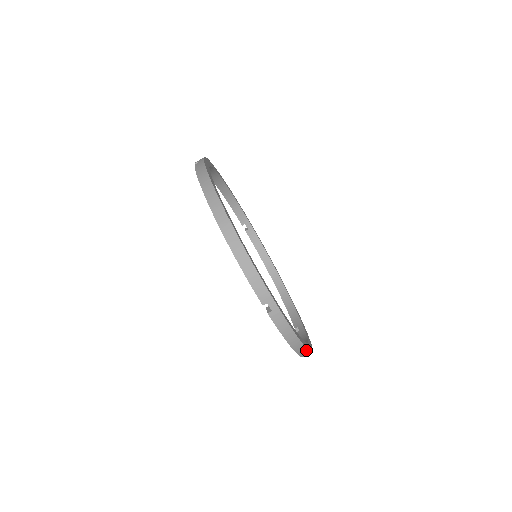
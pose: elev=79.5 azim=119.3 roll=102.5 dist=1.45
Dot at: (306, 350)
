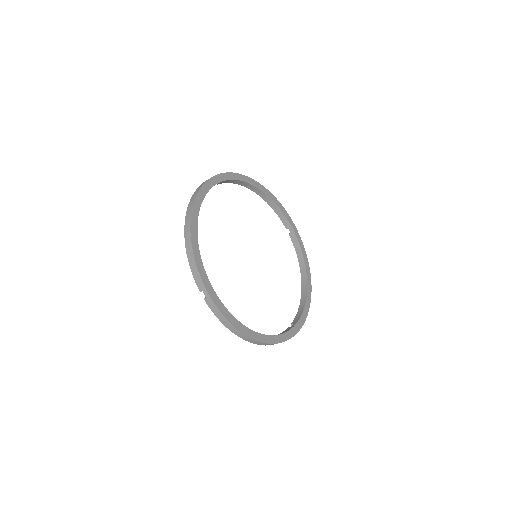
Dot at: (310, 291)
